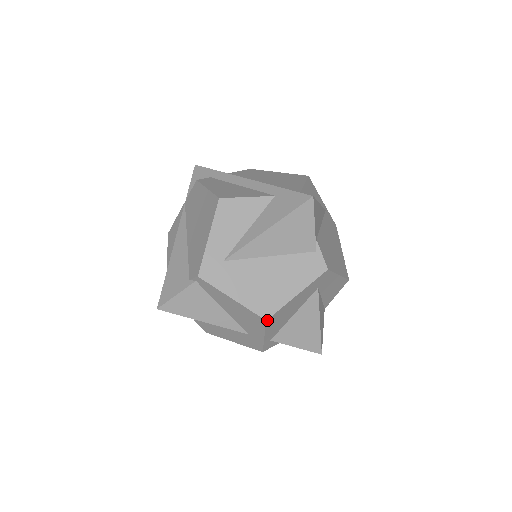
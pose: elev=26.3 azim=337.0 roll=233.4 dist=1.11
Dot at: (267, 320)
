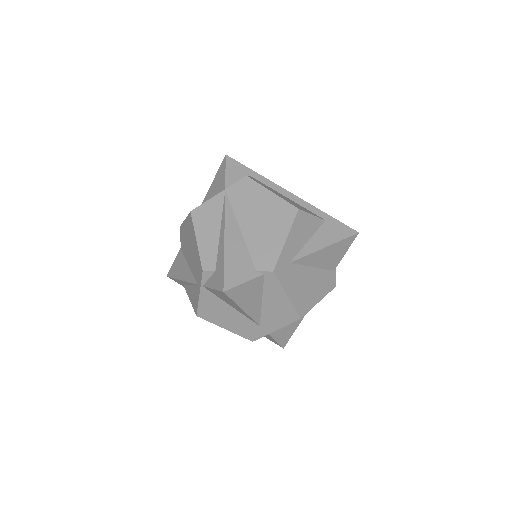
Dot at: (300, 318)
